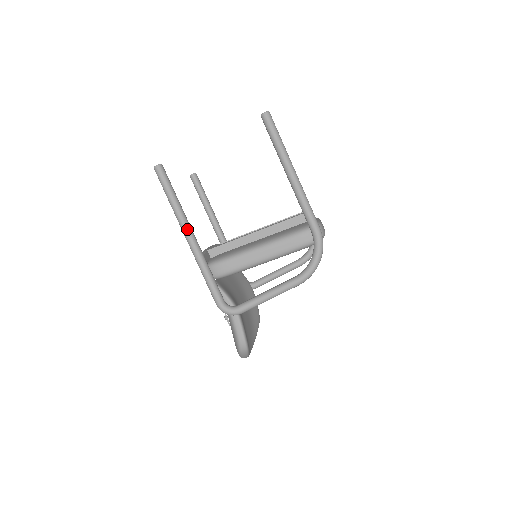
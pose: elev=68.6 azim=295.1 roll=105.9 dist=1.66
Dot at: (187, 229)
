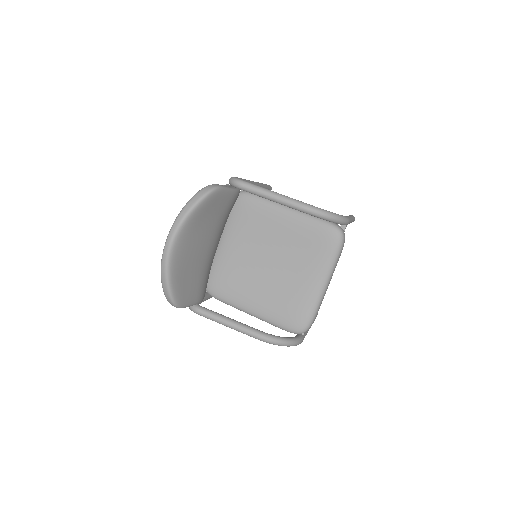
Dot at: (257, 183)
